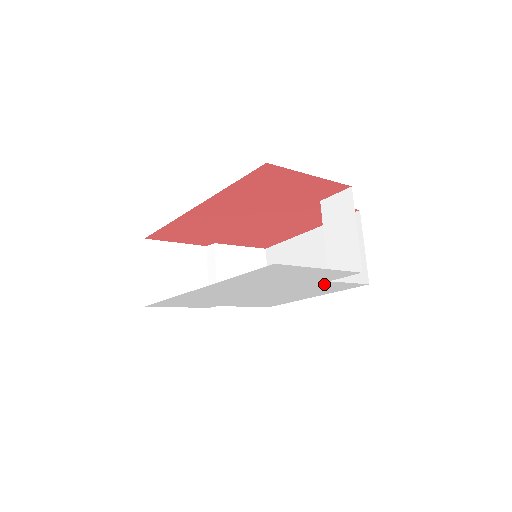
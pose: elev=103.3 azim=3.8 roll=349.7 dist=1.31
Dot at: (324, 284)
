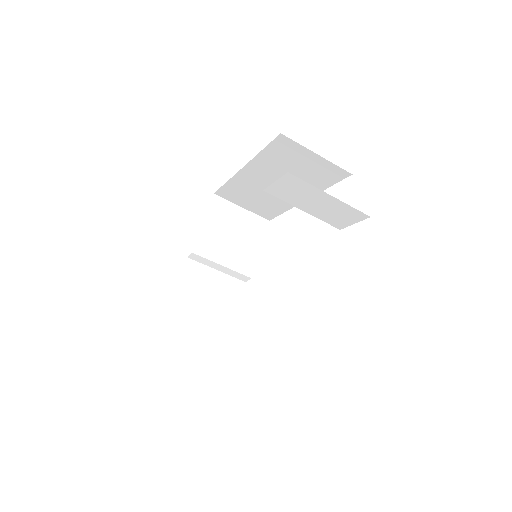
Dot at: occluded
